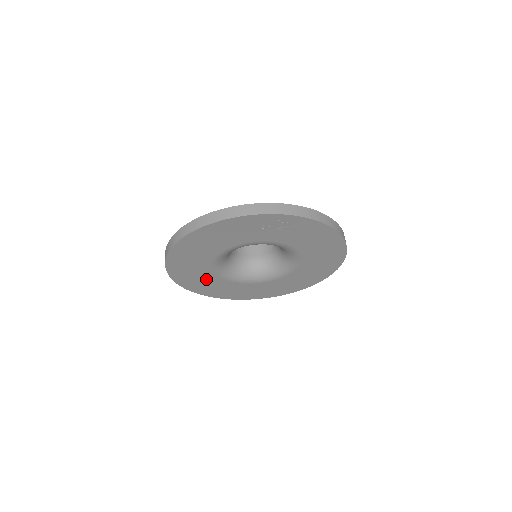
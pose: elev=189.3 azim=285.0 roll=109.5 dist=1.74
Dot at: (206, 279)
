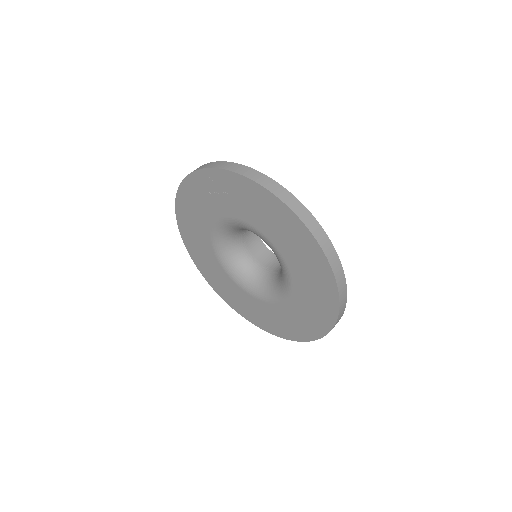
Dot at: (230, 287)
